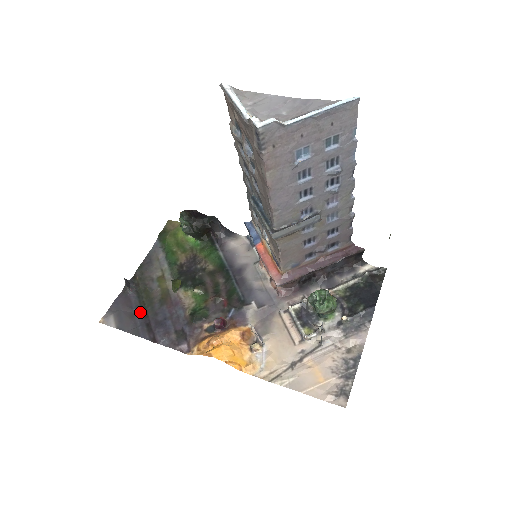
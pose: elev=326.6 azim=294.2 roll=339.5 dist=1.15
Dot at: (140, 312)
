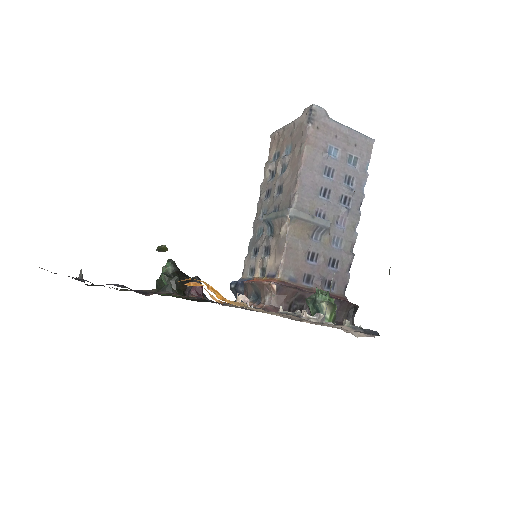
Dot at: (90, 282)
